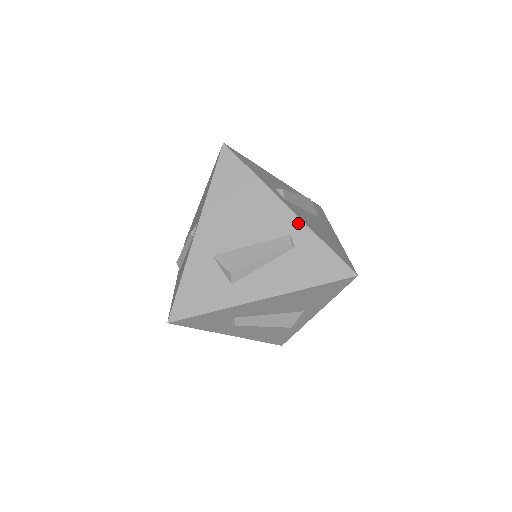
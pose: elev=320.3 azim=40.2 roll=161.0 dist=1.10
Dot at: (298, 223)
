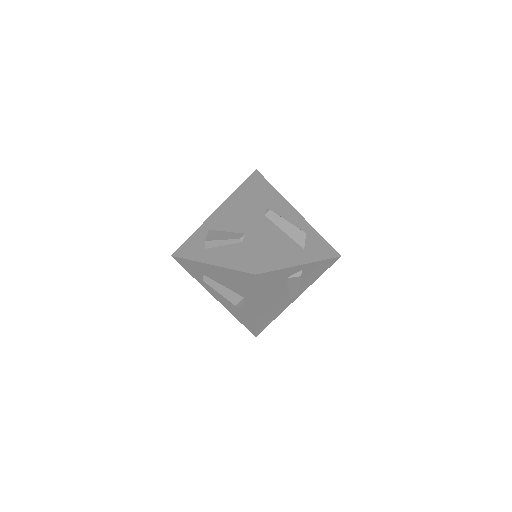
Dot at: (253, 229)
